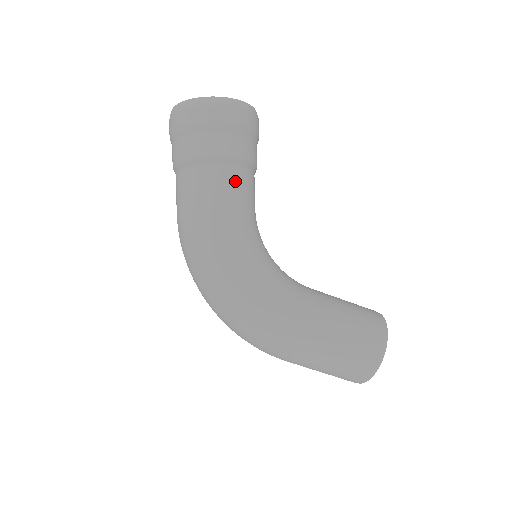
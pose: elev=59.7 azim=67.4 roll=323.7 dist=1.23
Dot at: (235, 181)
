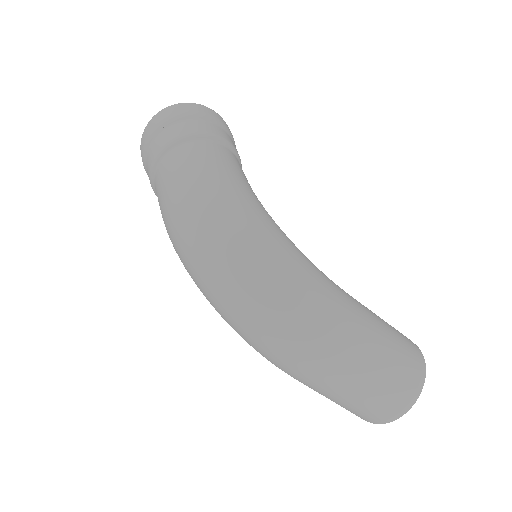
Dot at: (239, 165)
